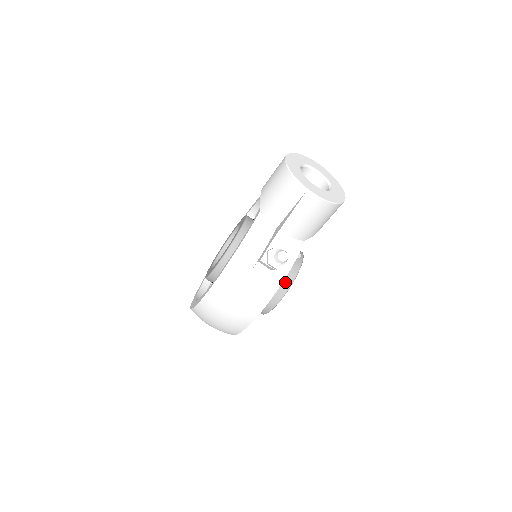
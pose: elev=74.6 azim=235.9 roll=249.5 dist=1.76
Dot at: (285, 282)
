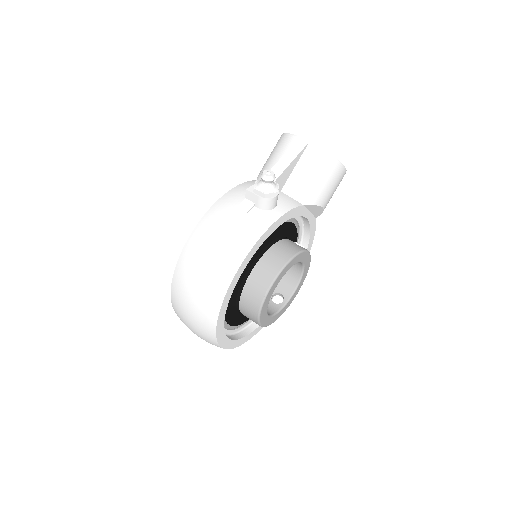
Dot at: (283, 256)
